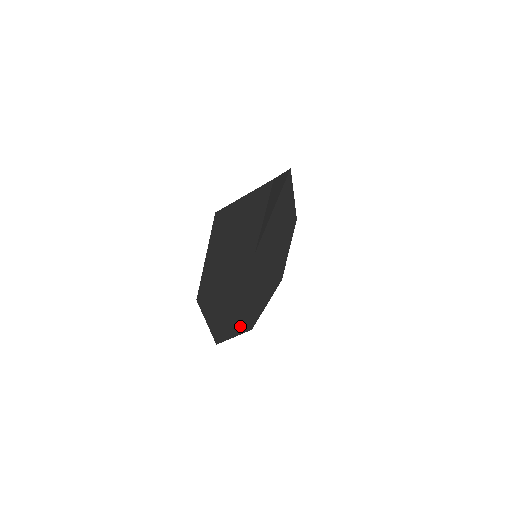
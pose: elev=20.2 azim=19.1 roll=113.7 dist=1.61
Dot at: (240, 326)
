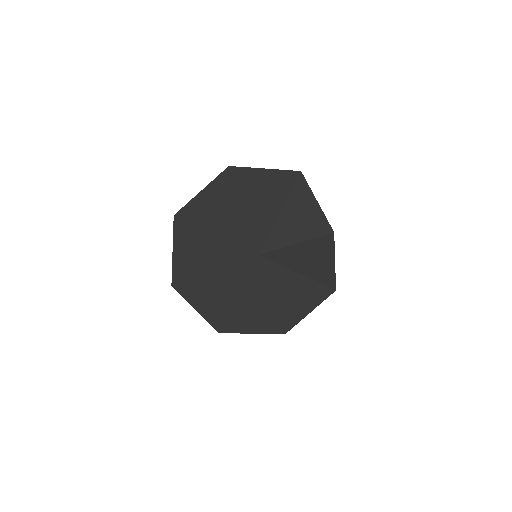
Dot at: (183, 257)
